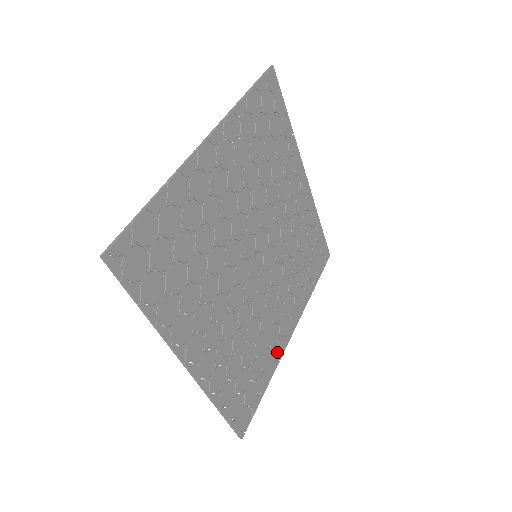
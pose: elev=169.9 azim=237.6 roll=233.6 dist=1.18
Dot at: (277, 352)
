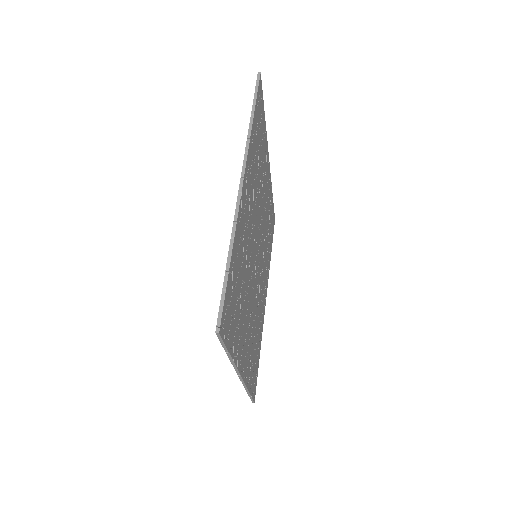
Dot at: (262, 323)
